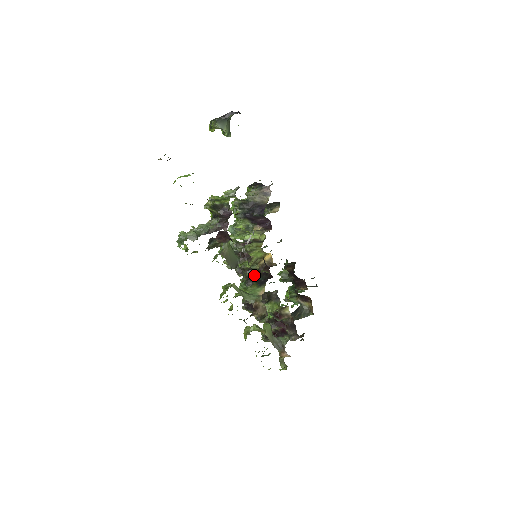
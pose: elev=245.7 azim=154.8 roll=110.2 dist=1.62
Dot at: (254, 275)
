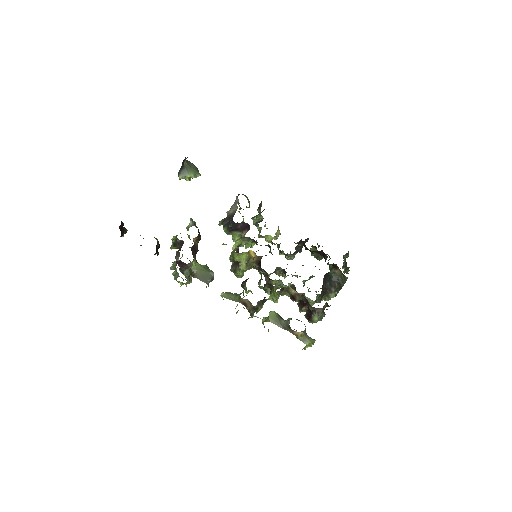
Dot at: (262, 272)
